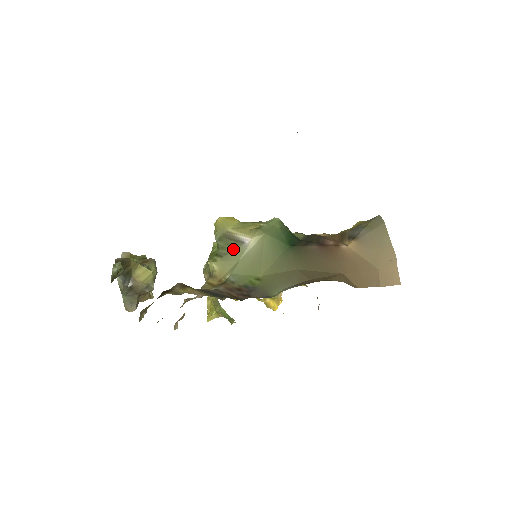
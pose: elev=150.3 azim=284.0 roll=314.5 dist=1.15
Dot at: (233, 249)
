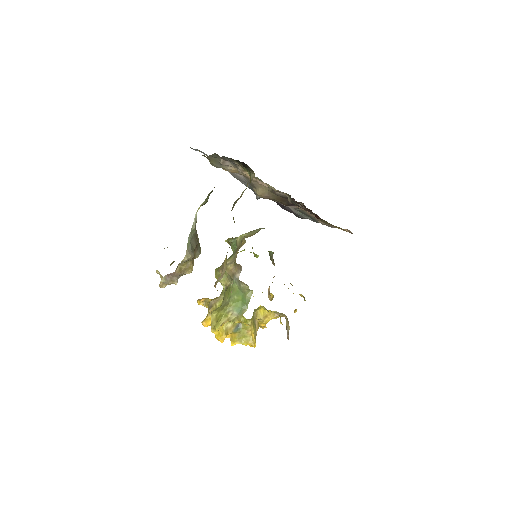
Dot at: occluded
